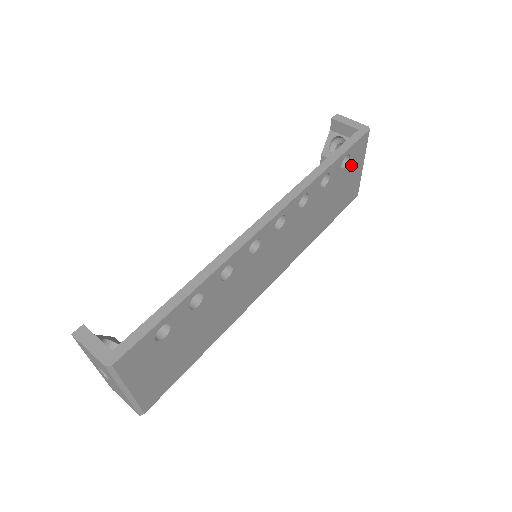
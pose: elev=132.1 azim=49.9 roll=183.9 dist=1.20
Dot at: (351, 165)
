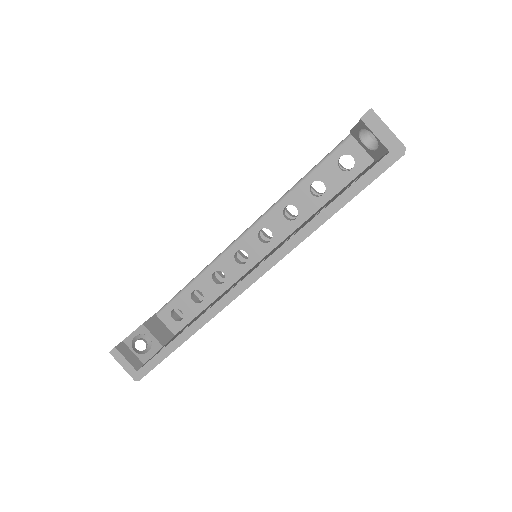
Dot at: occluded
